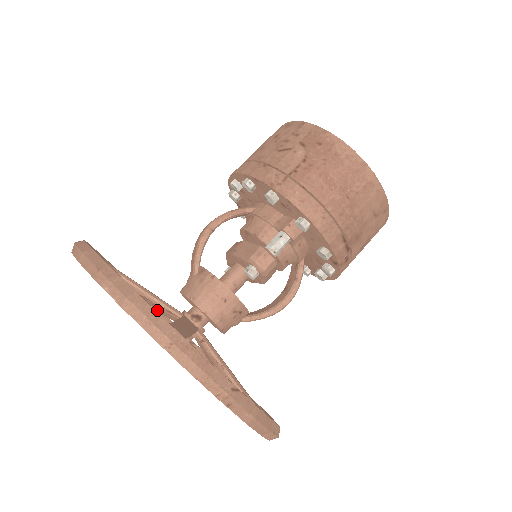
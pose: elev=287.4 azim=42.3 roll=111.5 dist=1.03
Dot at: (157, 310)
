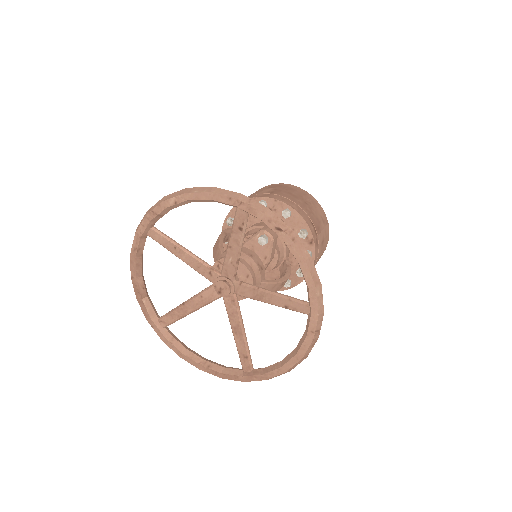
Dot at: (186, 308)
